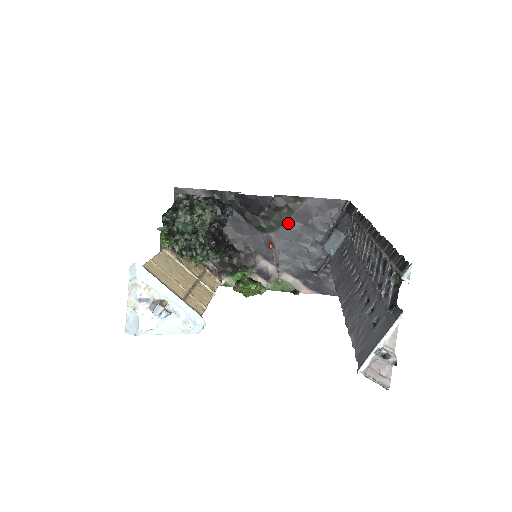
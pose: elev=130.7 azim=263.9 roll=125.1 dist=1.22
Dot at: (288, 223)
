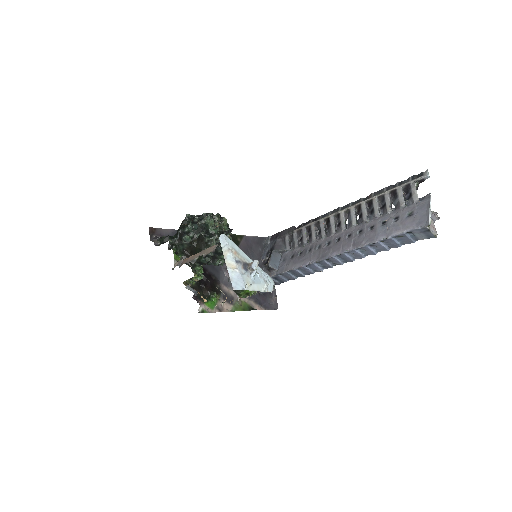
Dot at: occluded
